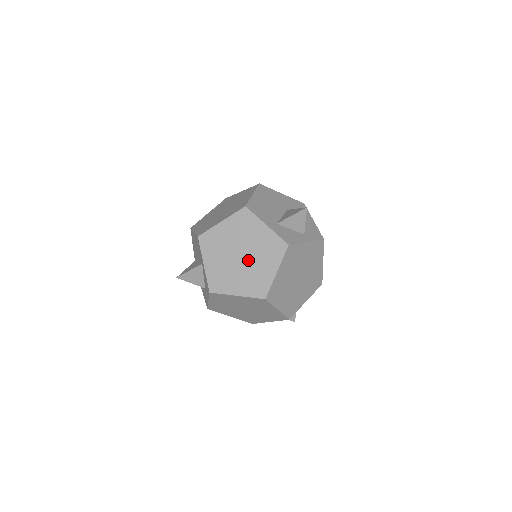
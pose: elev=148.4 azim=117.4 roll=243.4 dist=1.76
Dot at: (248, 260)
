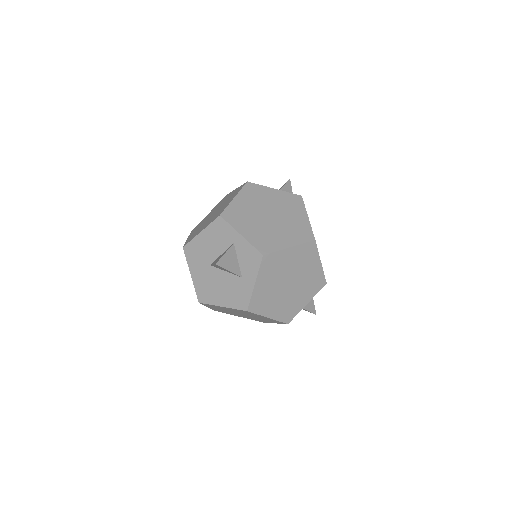
Dot at: (278, 217)
